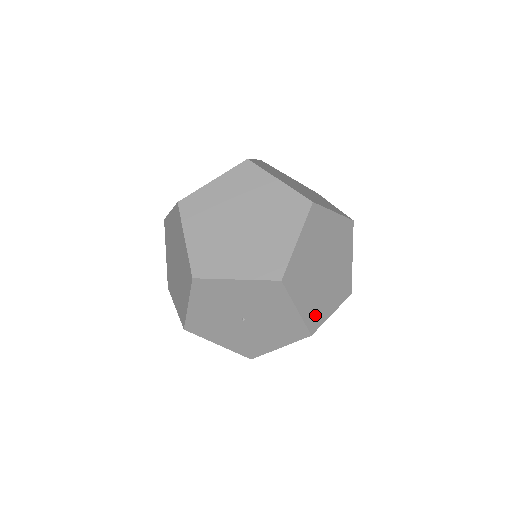
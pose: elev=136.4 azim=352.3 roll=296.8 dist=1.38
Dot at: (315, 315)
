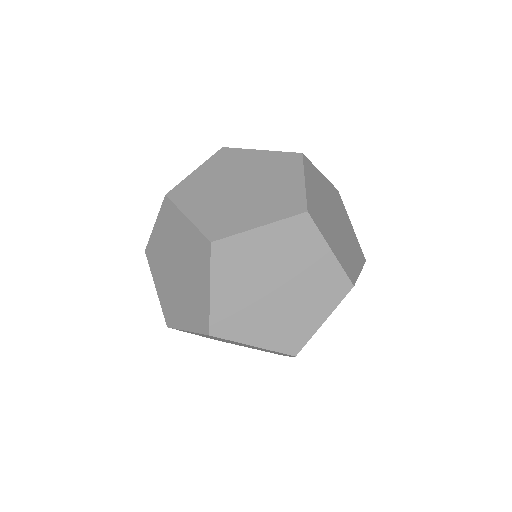
Dot at: (357, 250)
